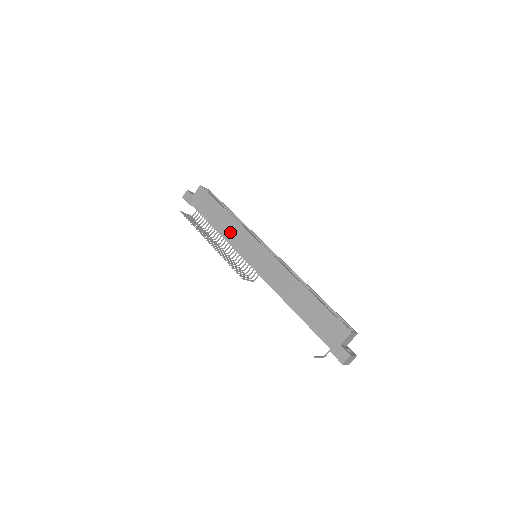
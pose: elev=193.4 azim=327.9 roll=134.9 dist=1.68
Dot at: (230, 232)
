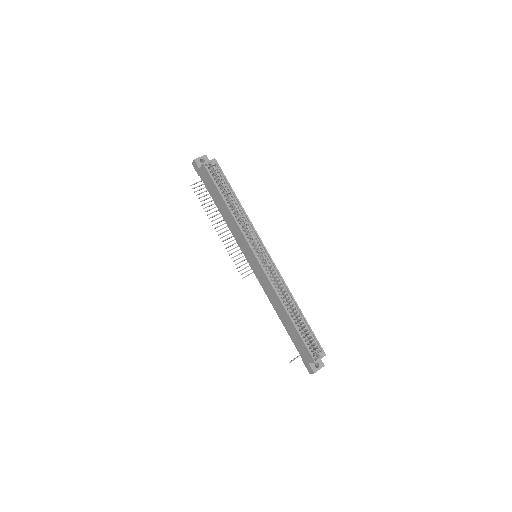
Dot at: (233, 228)
